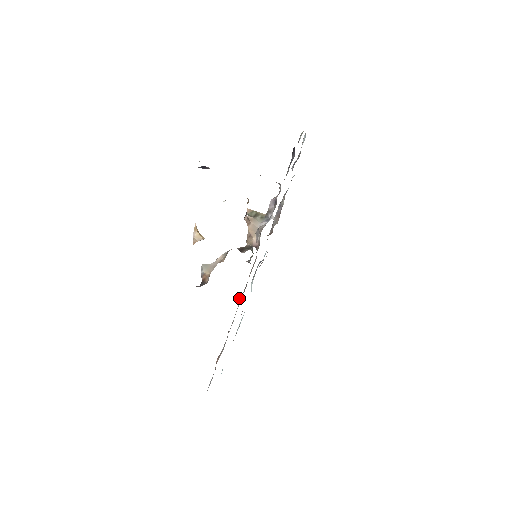
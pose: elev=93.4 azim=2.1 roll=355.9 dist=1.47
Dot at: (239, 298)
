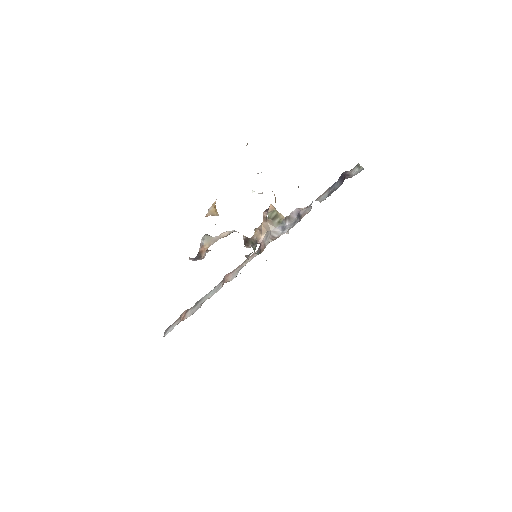
Dot at: (224, 278)
